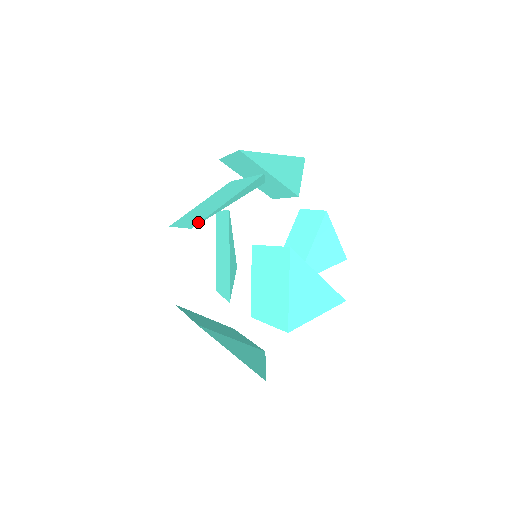
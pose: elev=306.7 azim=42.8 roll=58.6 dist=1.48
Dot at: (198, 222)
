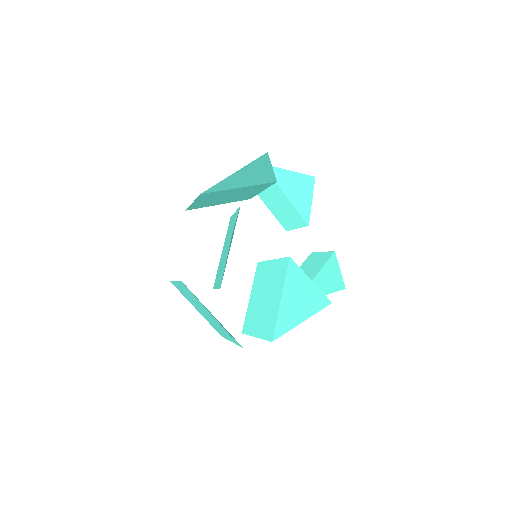
Dot at: (208, 193)
